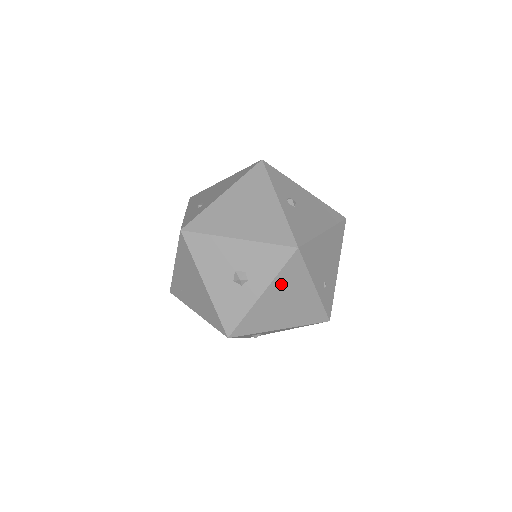
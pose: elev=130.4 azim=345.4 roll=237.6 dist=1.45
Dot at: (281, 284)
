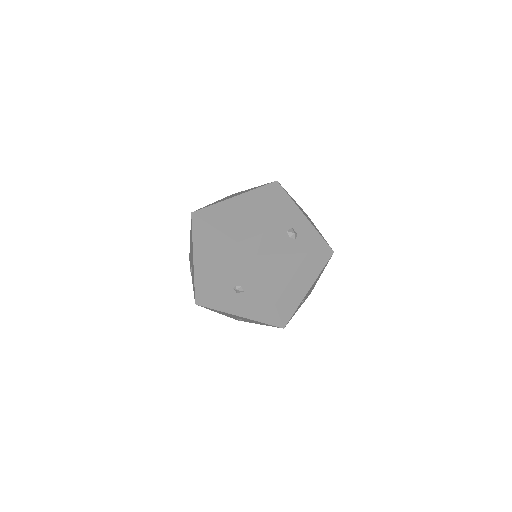
Dot at: (308, 262)
